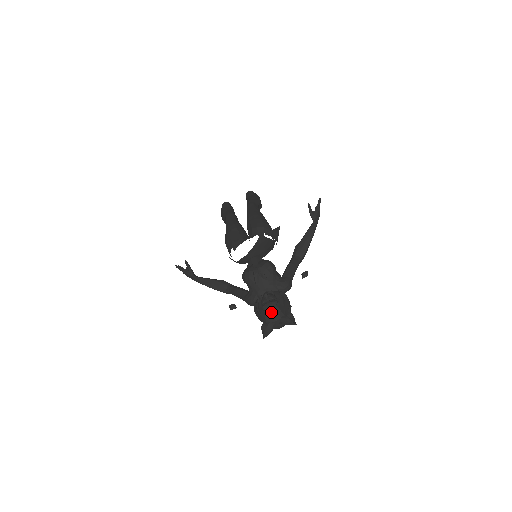
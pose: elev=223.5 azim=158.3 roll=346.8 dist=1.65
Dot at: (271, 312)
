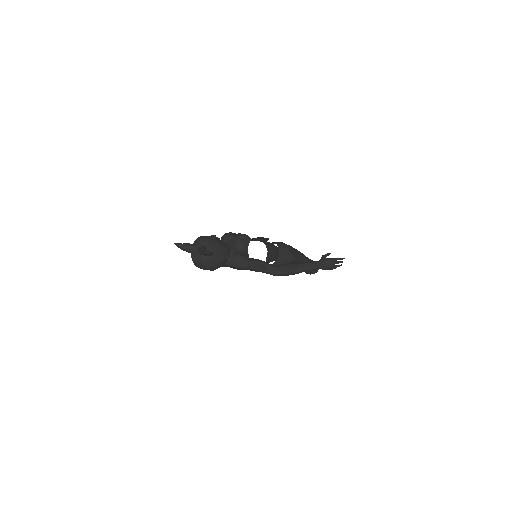
Dot at: (202, 237)
